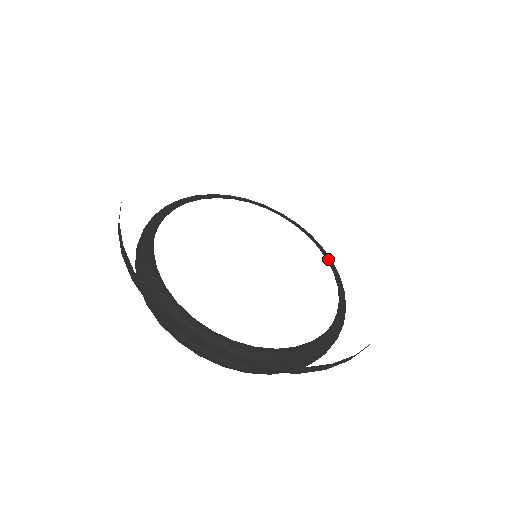
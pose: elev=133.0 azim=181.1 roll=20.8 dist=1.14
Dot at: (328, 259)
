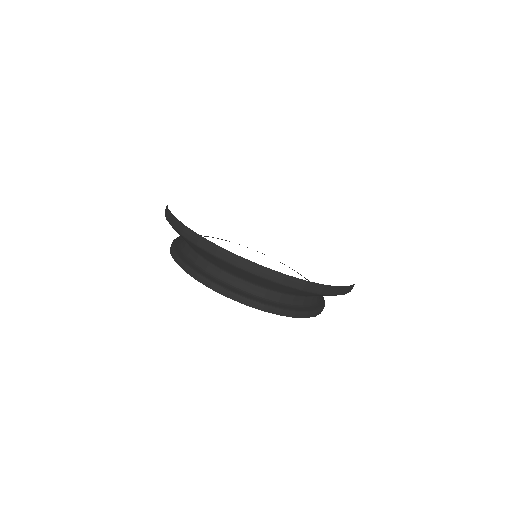
Dot at: occluded
